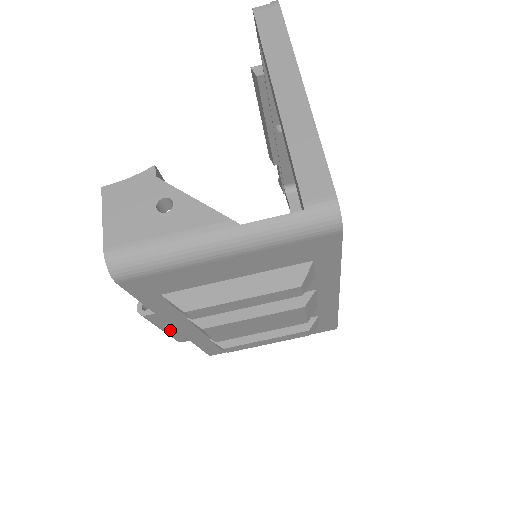
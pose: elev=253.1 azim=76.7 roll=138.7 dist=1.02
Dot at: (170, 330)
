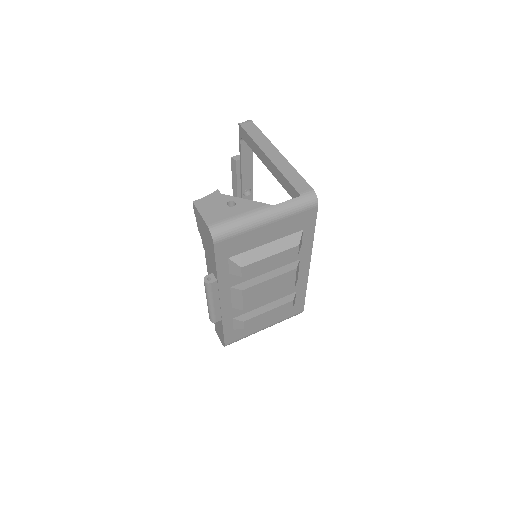
Dot at: (216, 304)
